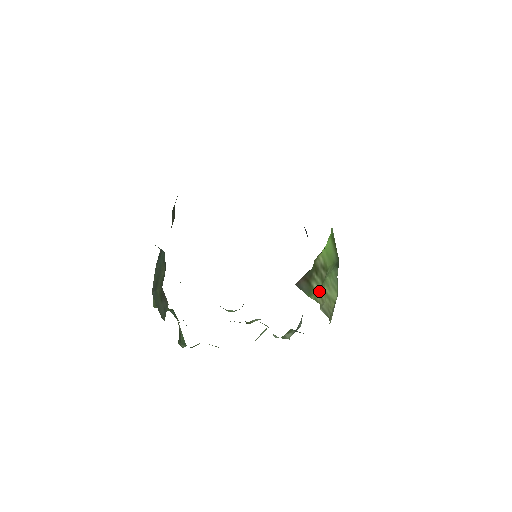
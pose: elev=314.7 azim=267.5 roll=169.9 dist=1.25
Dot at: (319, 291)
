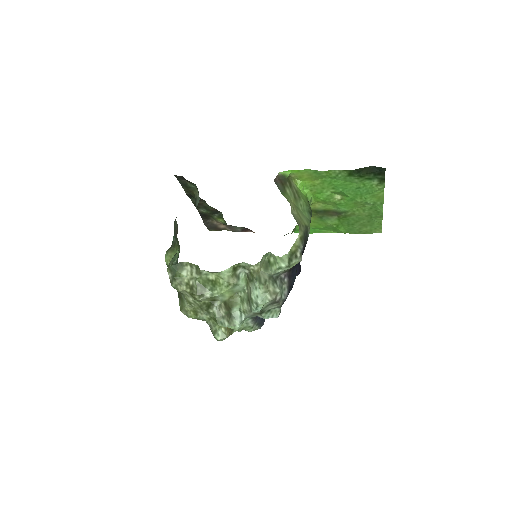
Dot at: (291, 199)
